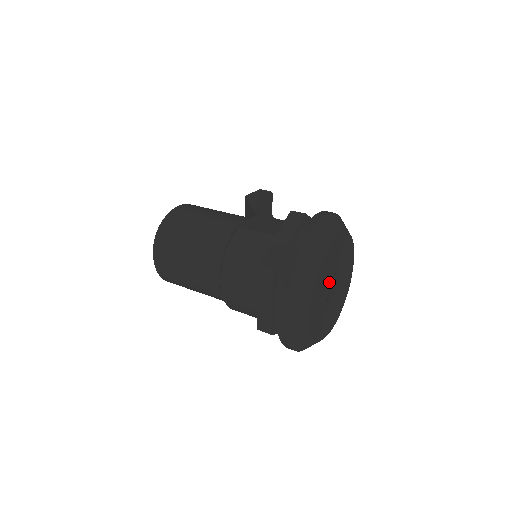
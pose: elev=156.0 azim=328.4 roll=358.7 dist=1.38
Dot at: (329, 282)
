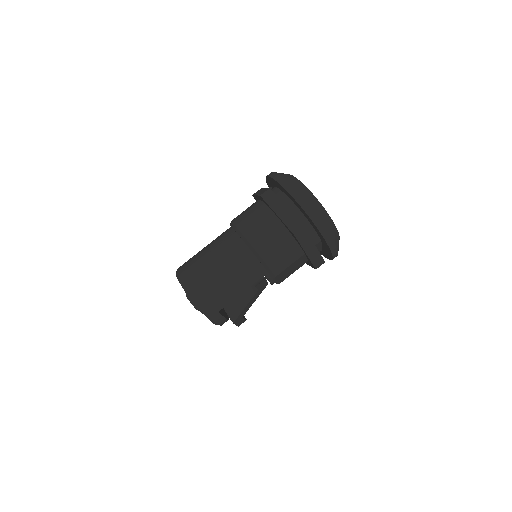
Dot at: occluded
